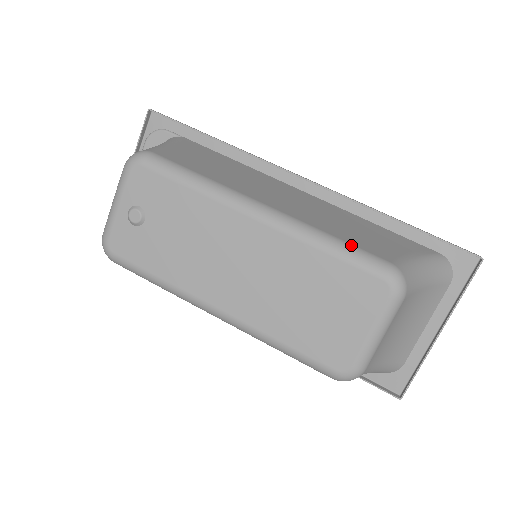
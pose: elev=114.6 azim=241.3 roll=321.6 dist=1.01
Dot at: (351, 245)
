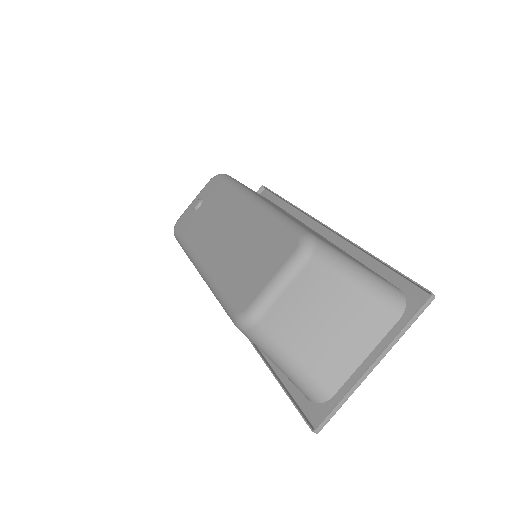
Dot at: occluded
